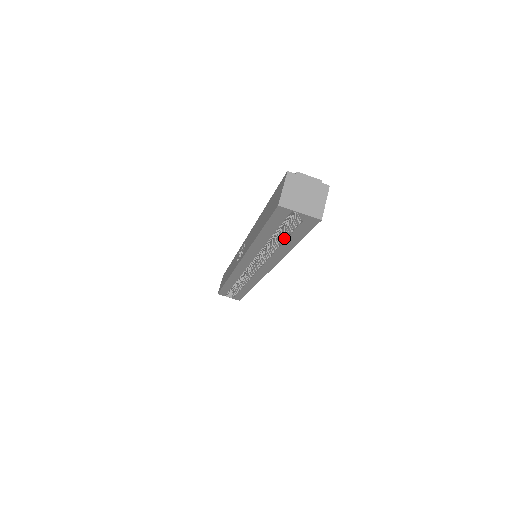
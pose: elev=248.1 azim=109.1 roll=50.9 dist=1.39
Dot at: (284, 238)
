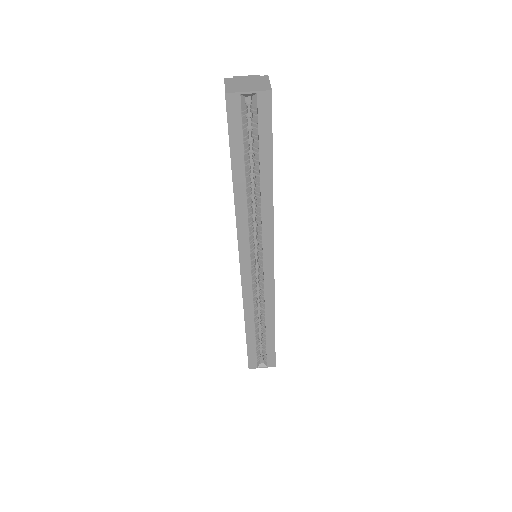
Dot at: (257, 165)
